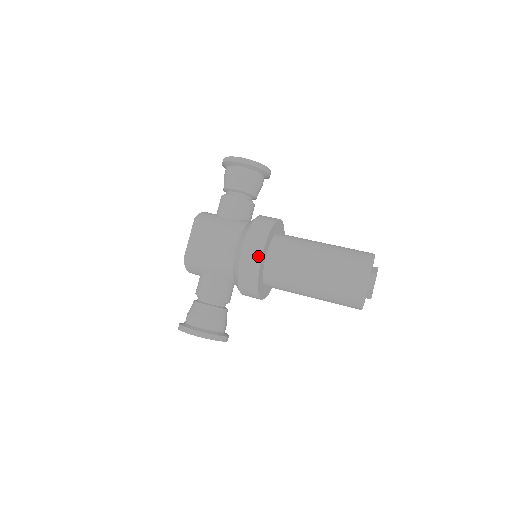
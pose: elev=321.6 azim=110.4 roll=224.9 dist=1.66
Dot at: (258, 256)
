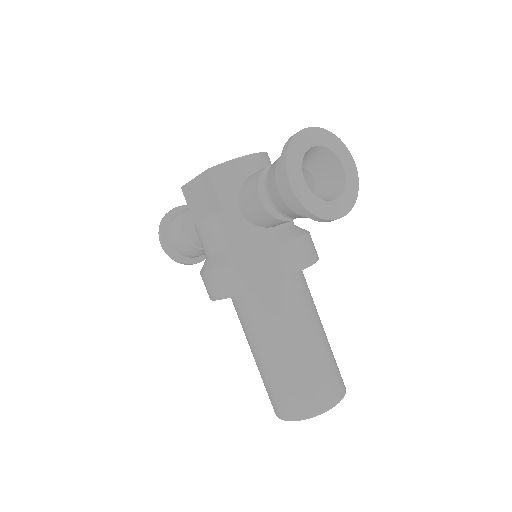
Dot at: (213, 296)
